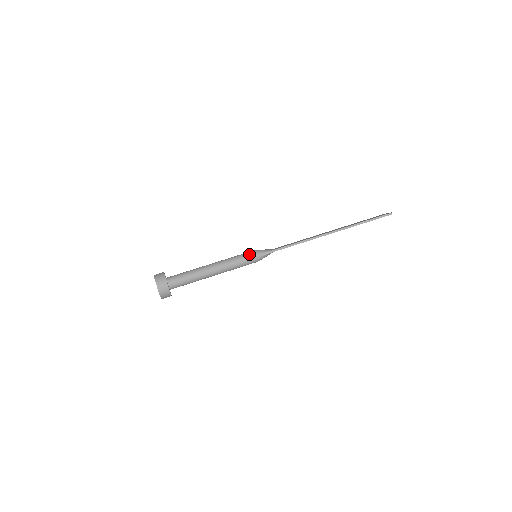
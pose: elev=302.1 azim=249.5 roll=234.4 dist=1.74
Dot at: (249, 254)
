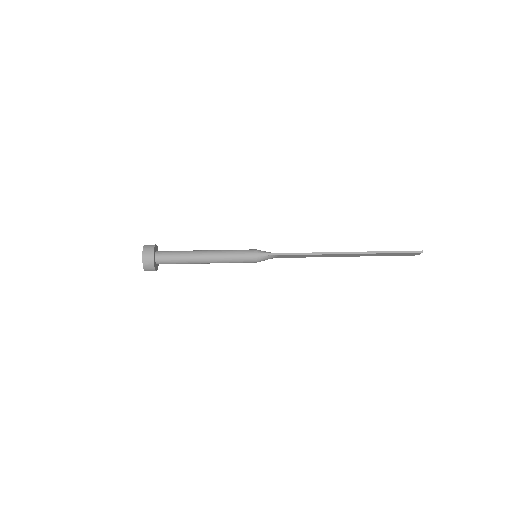
Dot at: (248, 250)
